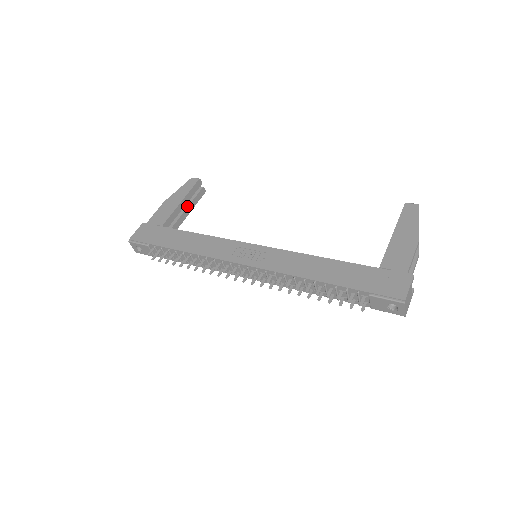
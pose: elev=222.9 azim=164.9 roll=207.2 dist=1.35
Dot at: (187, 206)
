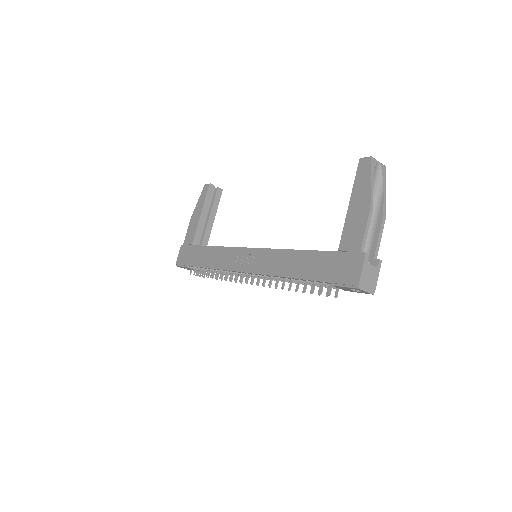
Dot at: (209, 214)
